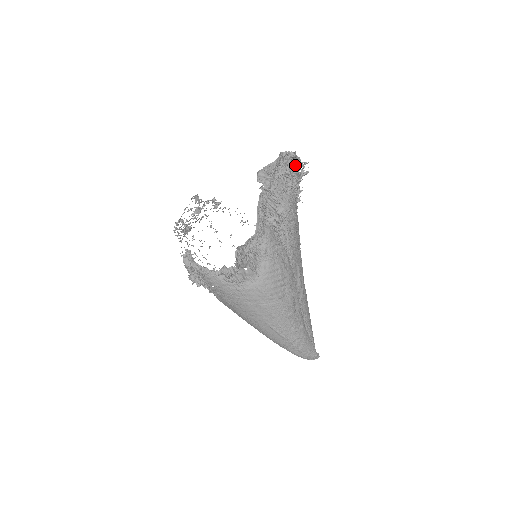
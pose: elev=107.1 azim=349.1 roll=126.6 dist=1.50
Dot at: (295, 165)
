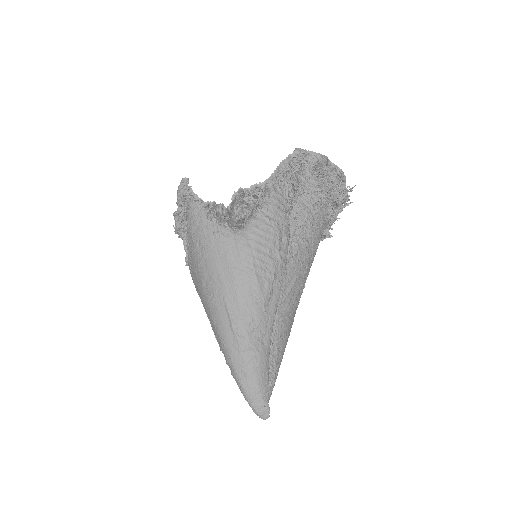
Dot at: (340, 188)
